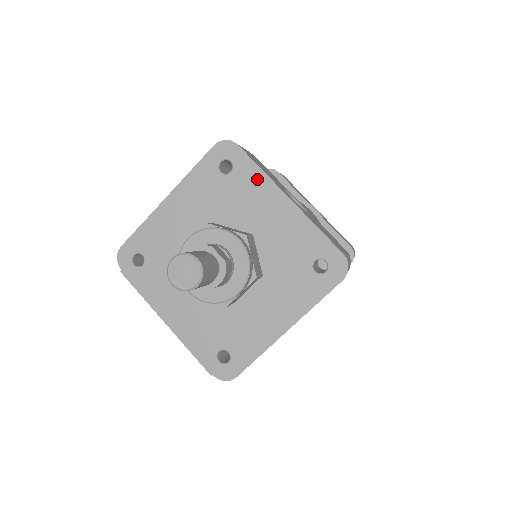
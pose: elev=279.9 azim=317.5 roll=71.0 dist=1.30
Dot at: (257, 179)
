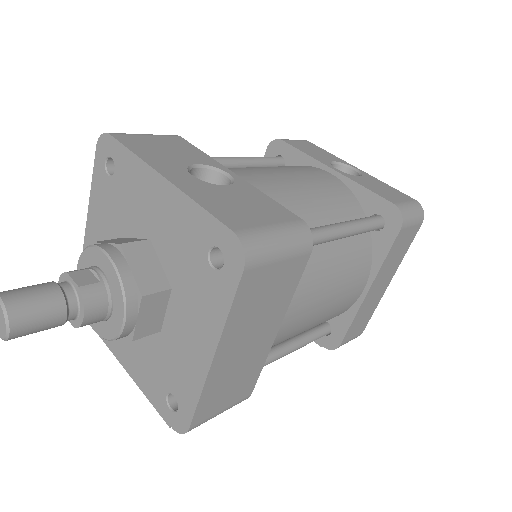
Dot at: (133, 167)
